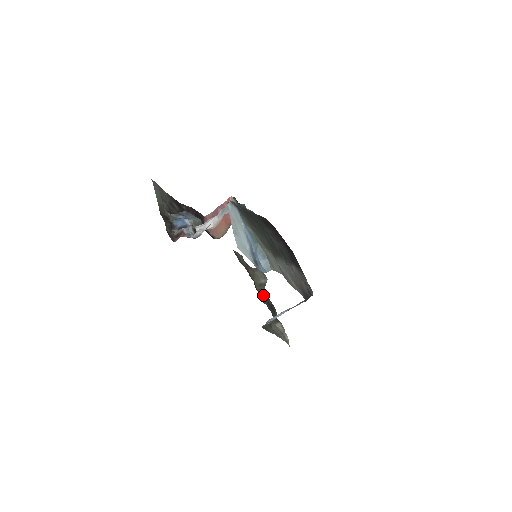
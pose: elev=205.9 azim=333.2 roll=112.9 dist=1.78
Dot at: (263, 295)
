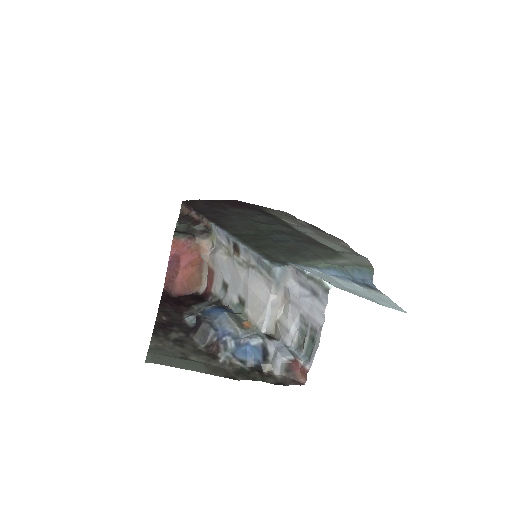
Dot at: occluded
